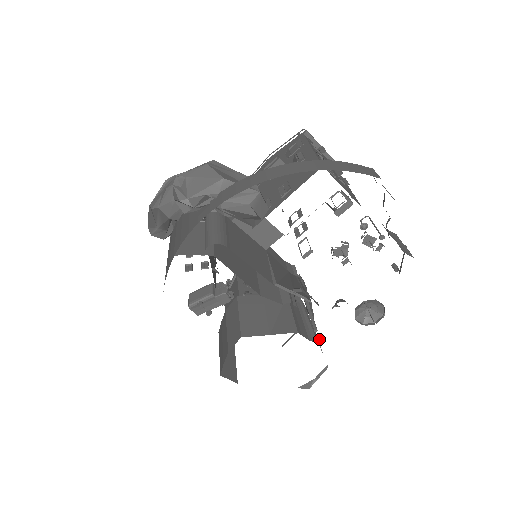
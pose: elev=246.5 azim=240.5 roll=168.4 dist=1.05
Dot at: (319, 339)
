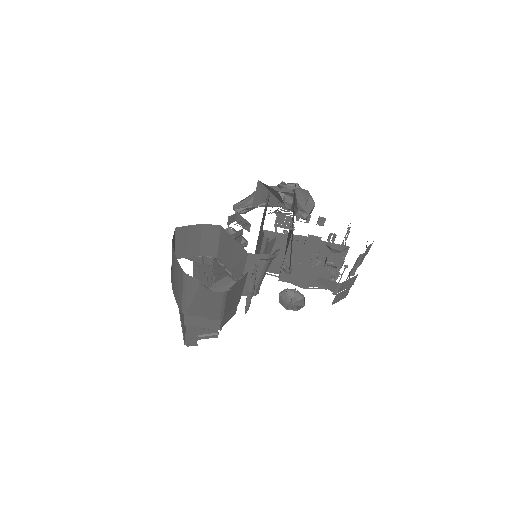
Dot at: (252, 269)
